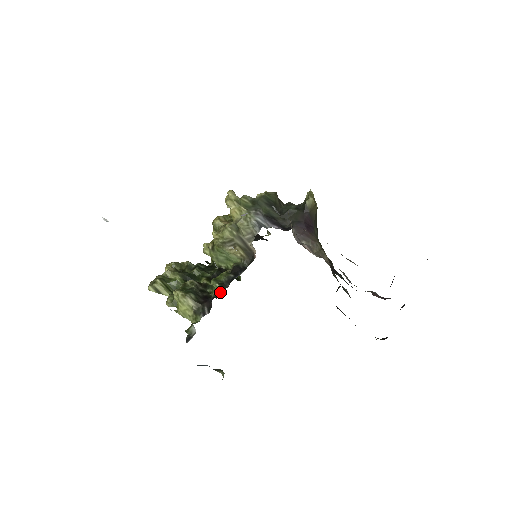
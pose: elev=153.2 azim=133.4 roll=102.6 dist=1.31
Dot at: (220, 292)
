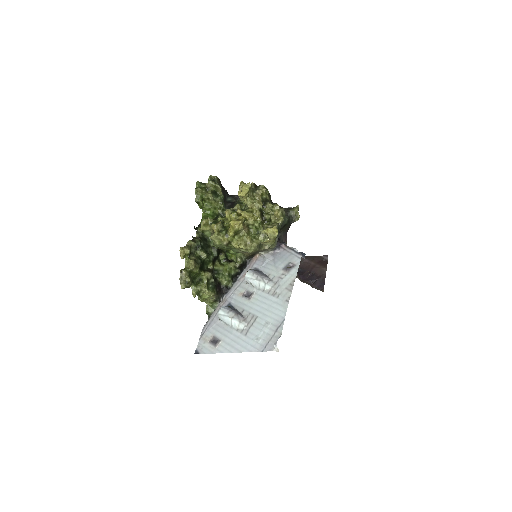
Dot at: (229, 282)
